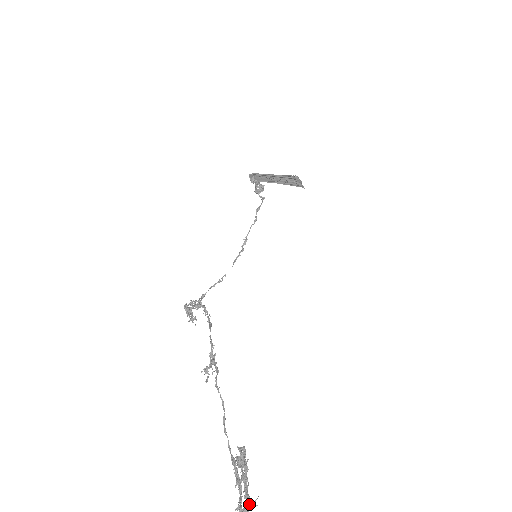
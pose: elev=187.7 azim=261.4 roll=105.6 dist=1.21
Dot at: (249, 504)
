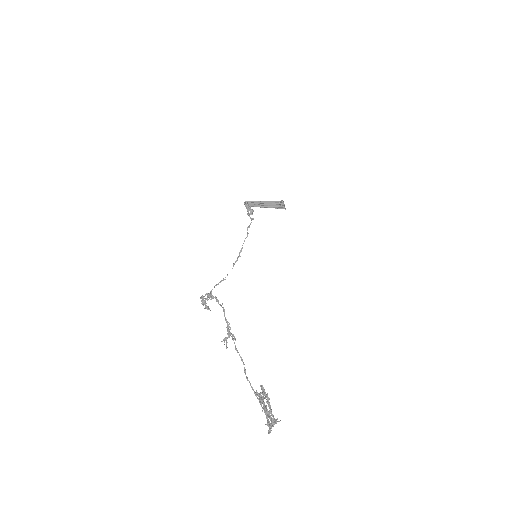
Dot at: (275, 419)
